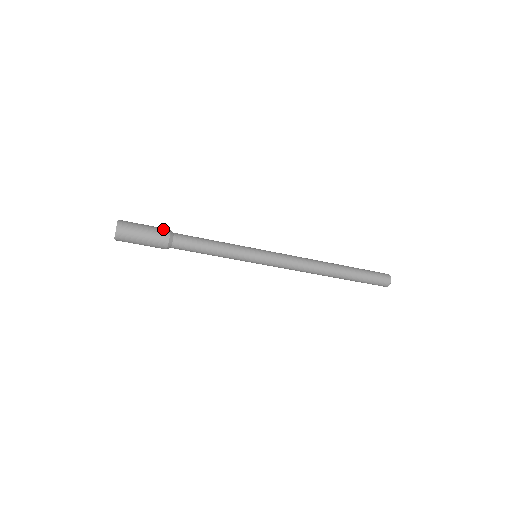
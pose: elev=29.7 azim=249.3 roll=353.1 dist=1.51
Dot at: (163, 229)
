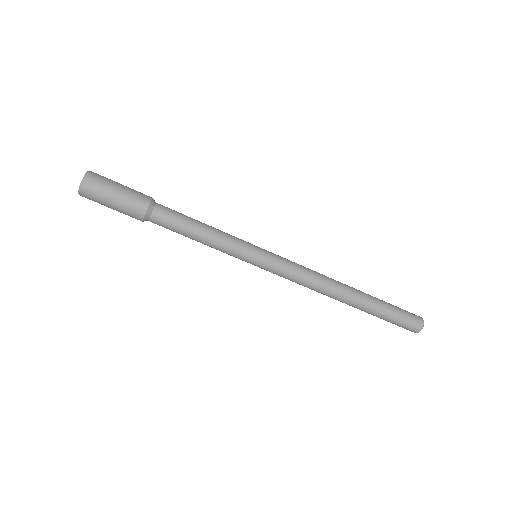
Dot at: (144, 194)
